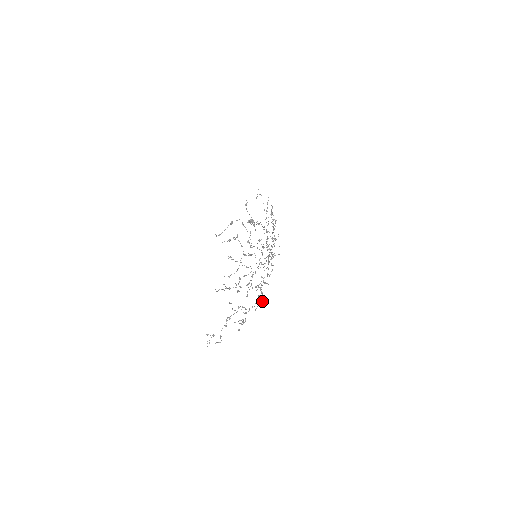
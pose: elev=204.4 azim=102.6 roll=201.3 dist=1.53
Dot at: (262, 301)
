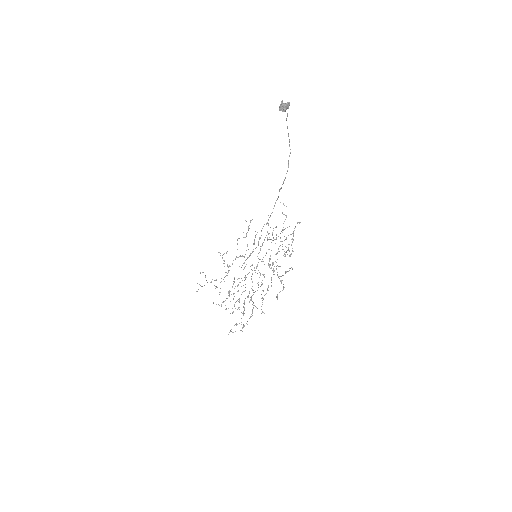
Dot at: occluded
